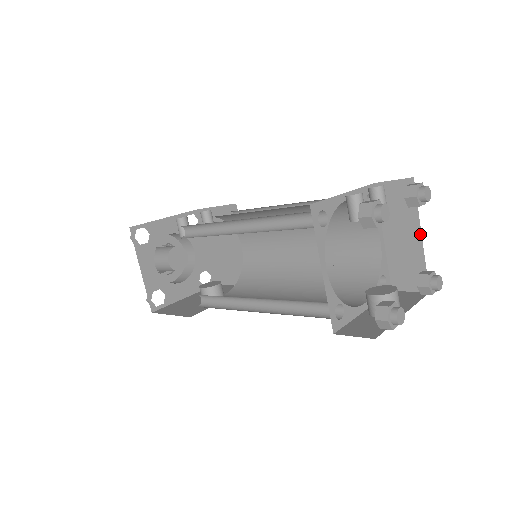
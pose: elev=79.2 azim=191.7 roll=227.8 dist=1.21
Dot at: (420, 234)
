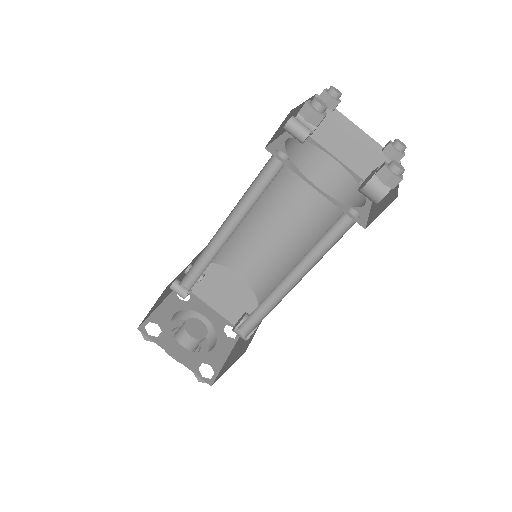
Dot at: (357, 128)
